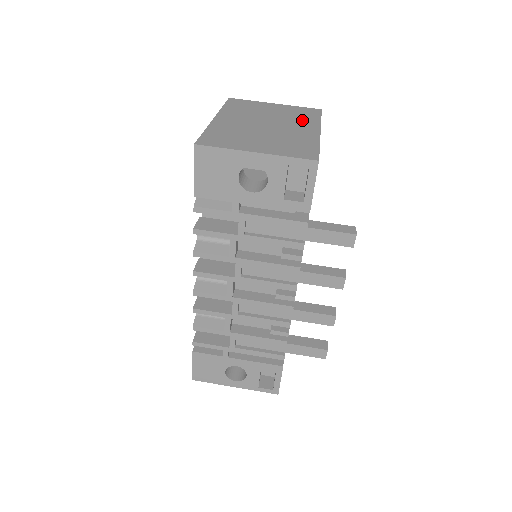
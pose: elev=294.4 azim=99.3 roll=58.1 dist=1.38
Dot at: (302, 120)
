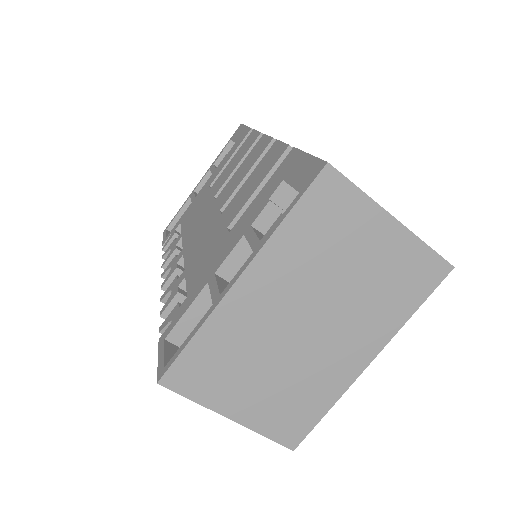
Dot at: (378, 316)
